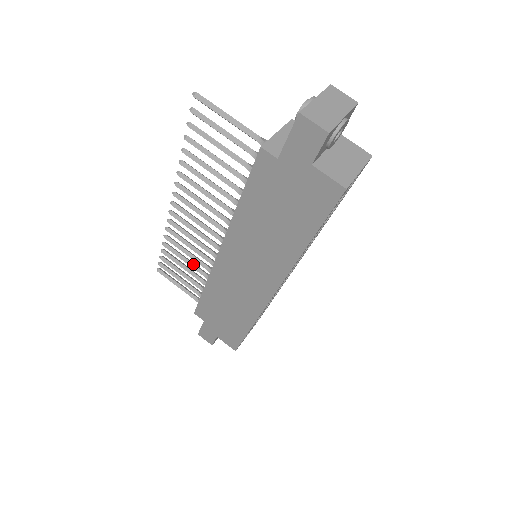
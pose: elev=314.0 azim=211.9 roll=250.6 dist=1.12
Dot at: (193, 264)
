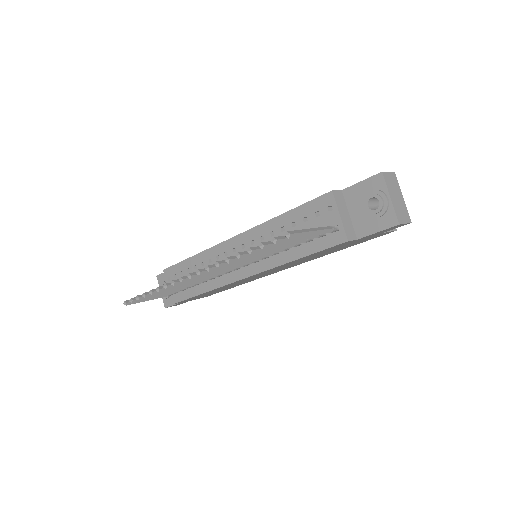
Dot at: occluded
